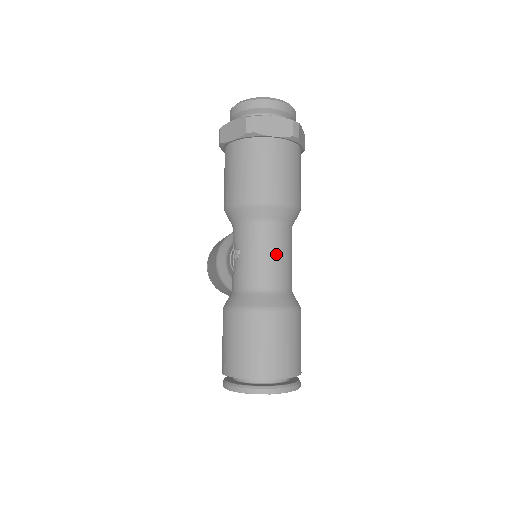
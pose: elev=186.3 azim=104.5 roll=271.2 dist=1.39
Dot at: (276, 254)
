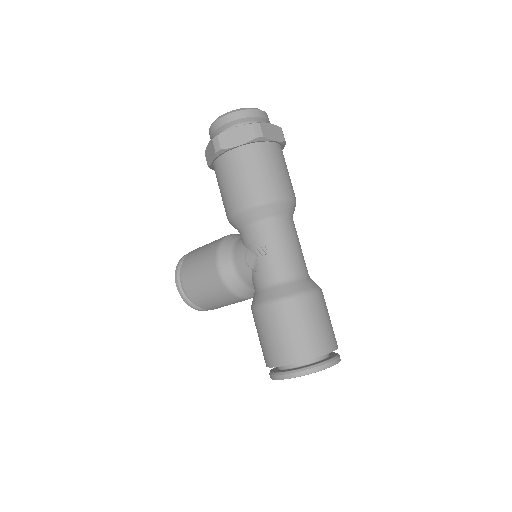
Dot at: (298, 244)
